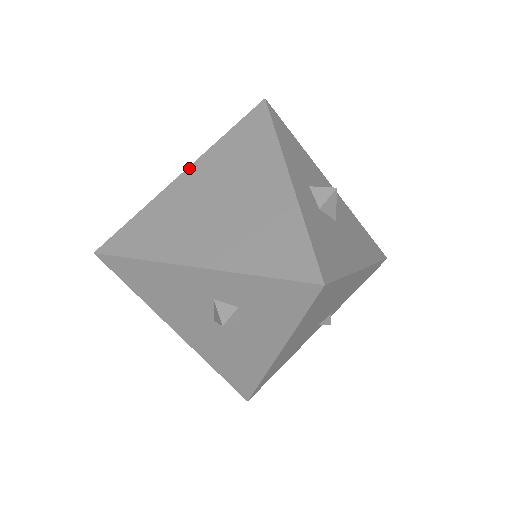
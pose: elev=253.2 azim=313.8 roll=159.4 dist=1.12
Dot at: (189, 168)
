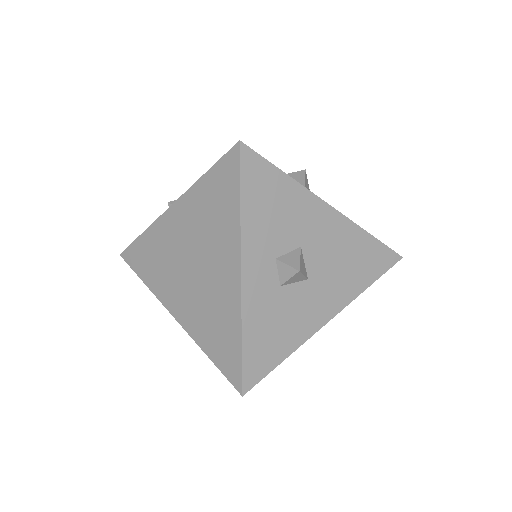
Dot at: (174, 205)
